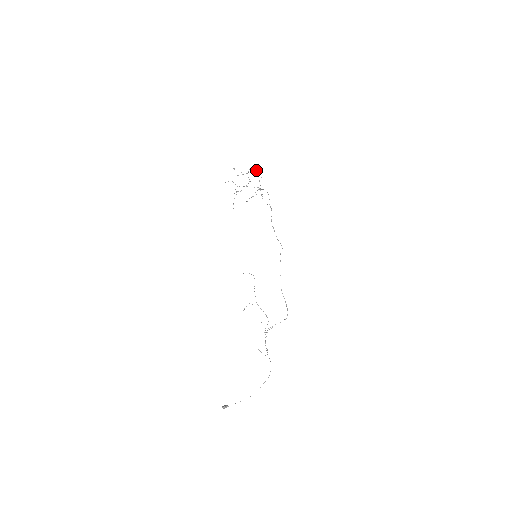
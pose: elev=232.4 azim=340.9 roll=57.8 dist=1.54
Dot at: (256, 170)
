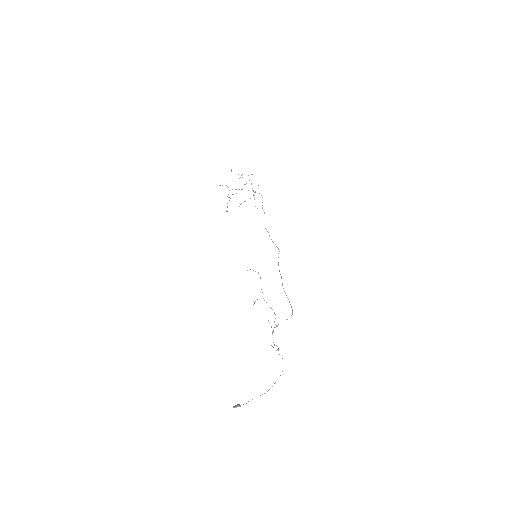
Dot at: (248, 175)
